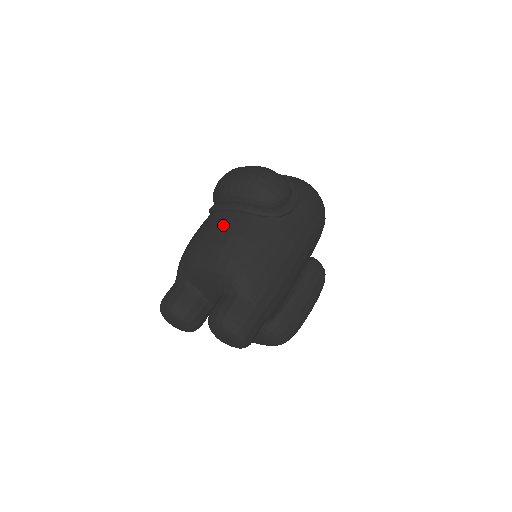
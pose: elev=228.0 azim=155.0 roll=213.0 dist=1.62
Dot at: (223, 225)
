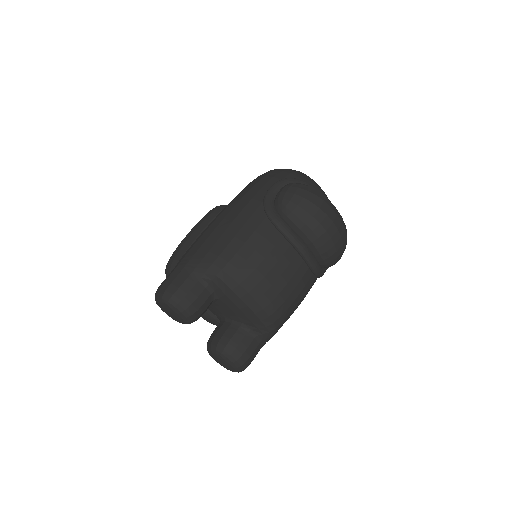
Dot at: (291, 274)
